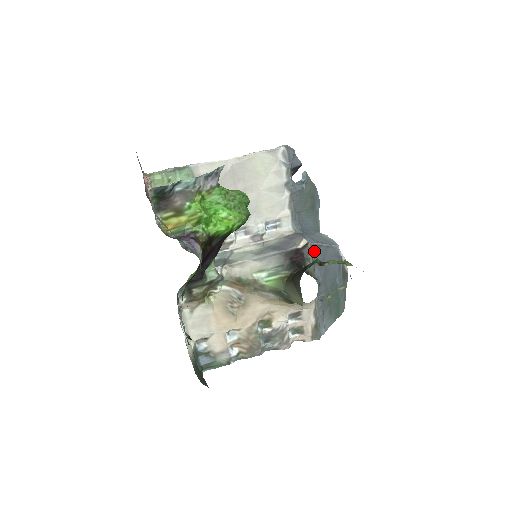
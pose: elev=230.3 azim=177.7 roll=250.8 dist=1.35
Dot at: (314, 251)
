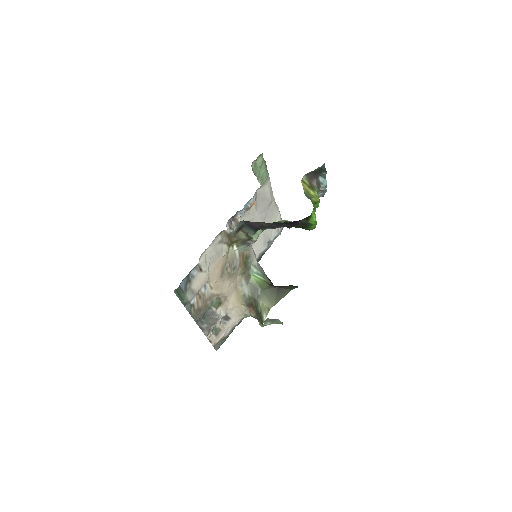
Dot at: occluded
